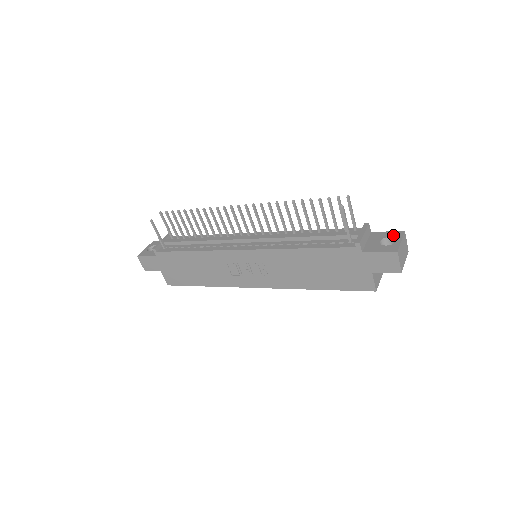
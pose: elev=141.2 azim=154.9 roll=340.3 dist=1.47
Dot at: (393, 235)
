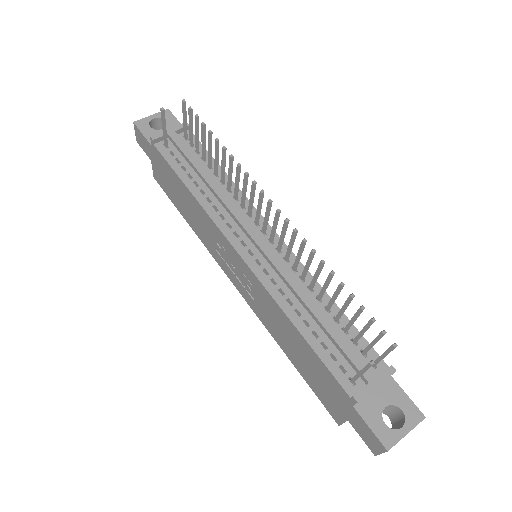
Dot at: (408, 412)
